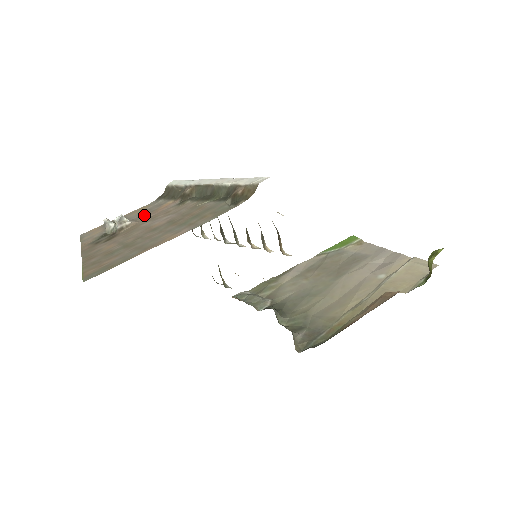
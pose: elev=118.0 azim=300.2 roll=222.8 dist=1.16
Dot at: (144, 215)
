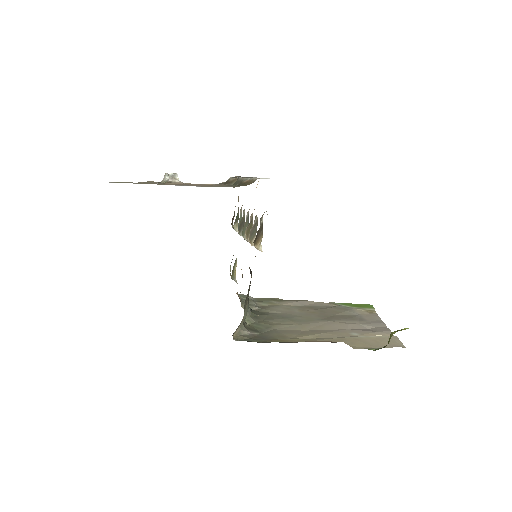
Dot at: occluded
